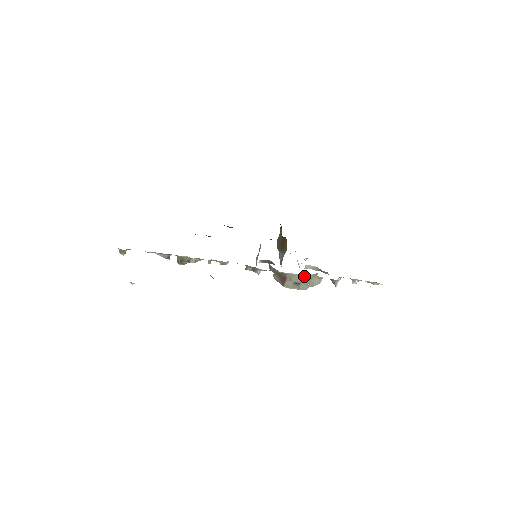
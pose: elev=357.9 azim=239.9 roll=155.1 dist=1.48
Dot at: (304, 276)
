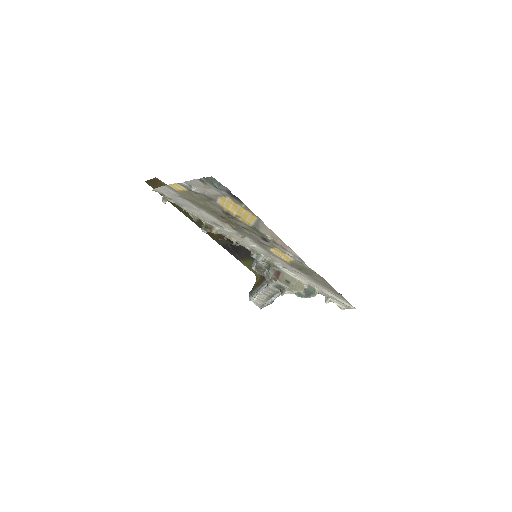
Dot at: (294, 277)
